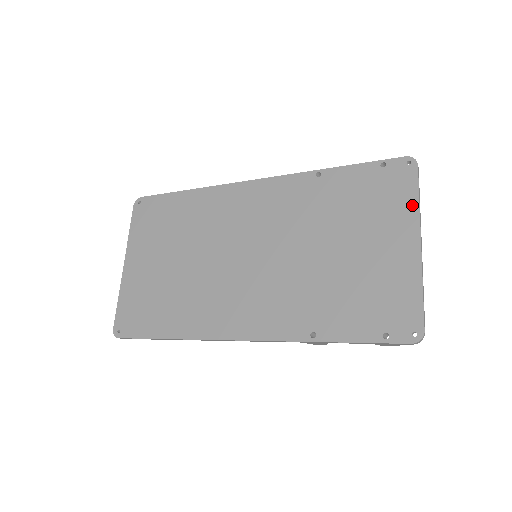
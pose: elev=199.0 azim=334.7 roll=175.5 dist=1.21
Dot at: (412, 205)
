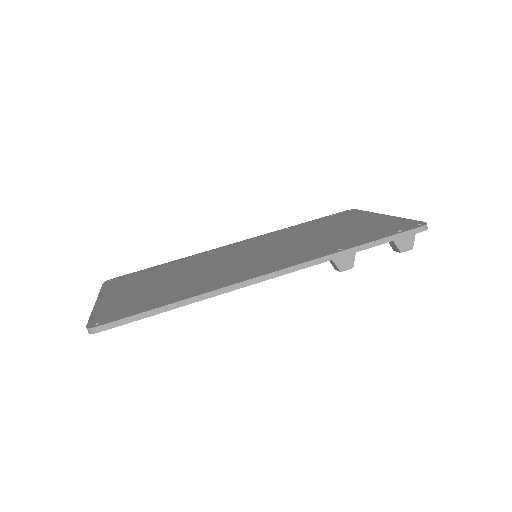
Dot at: (366, 213)
